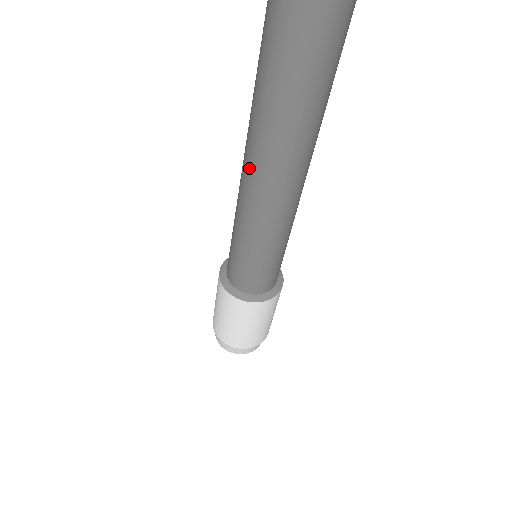
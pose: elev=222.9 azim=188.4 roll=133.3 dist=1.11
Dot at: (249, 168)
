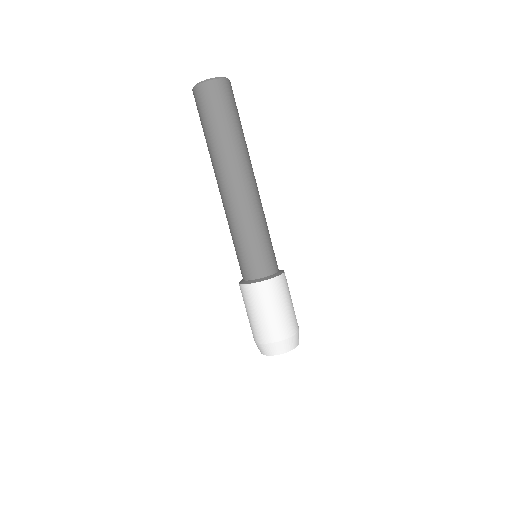
Dot at: (222, 180)
